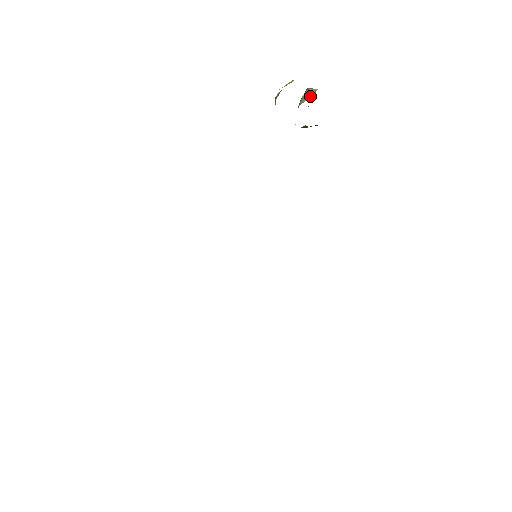
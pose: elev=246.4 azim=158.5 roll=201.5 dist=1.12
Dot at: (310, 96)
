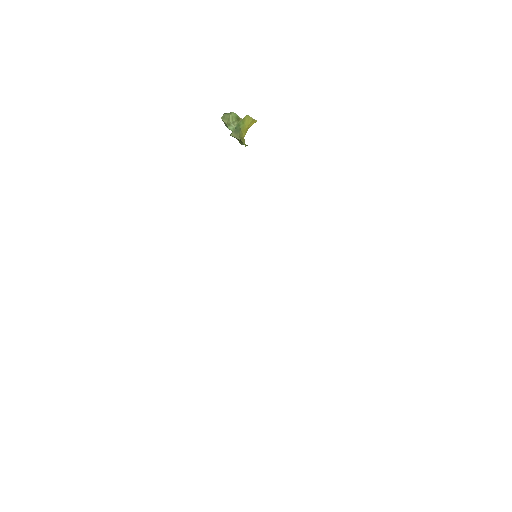
Dot at: (239, 120)
